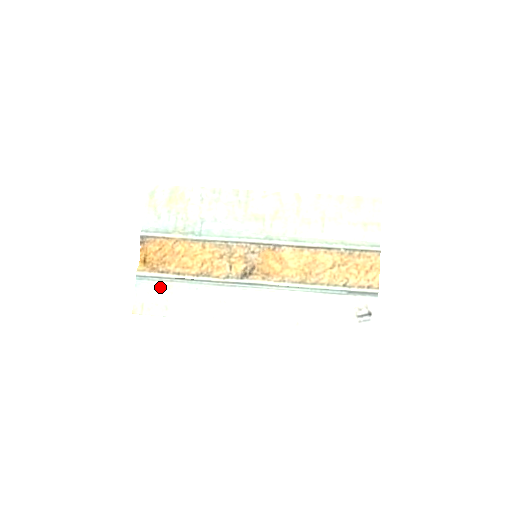
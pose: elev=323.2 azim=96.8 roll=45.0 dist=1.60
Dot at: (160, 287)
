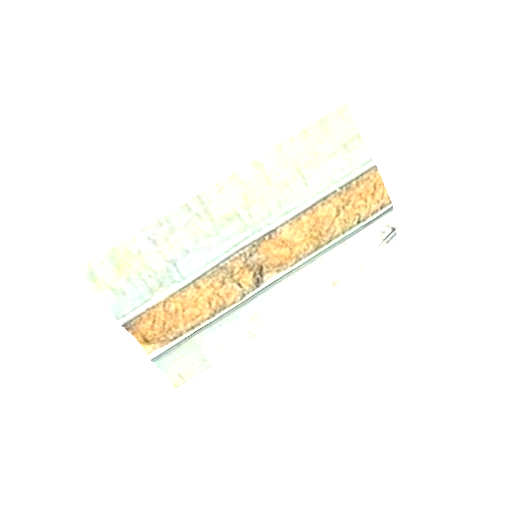
Dot at: (183, 350)
